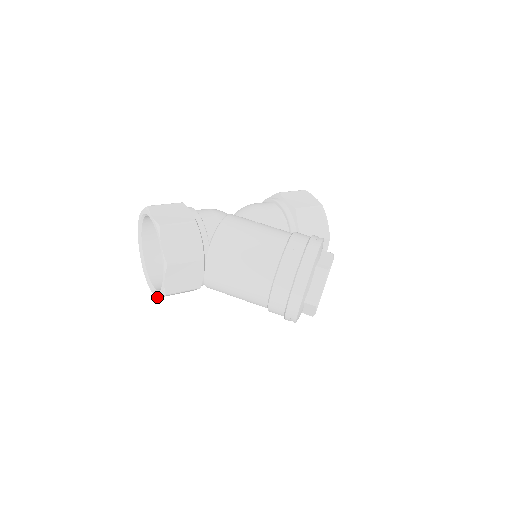
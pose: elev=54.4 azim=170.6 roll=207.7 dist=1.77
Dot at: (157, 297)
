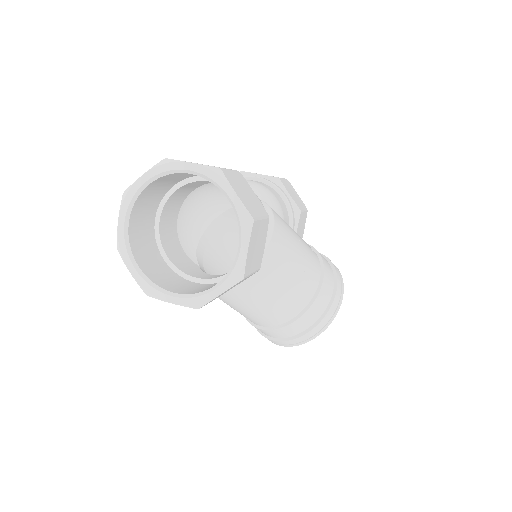
Dot at: (163, 300)
